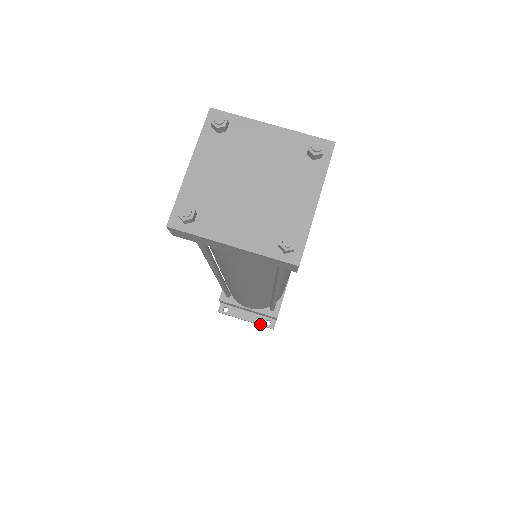
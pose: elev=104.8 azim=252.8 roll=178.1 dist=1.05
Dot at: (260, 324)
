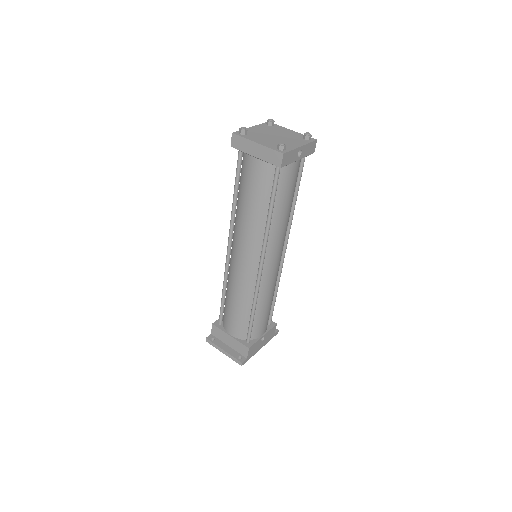
Dot at: (233, 356)
